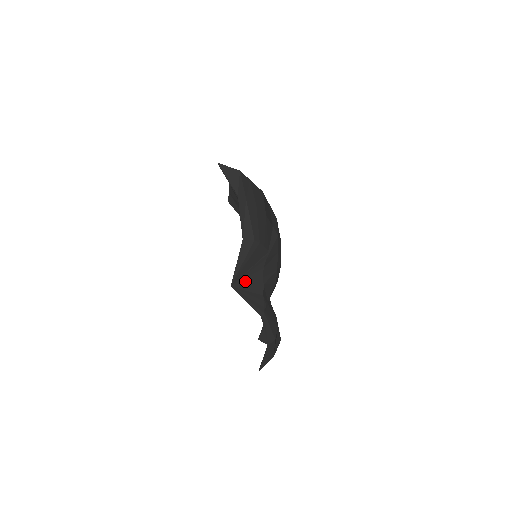
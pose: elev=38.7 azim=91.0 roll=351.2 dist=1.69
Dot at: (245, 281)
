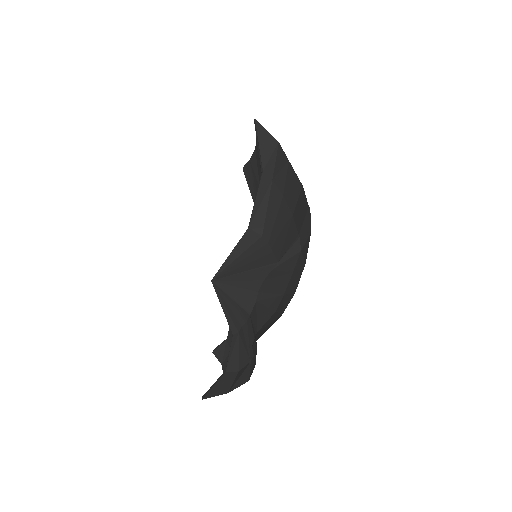
Dot at: (233, 284)
